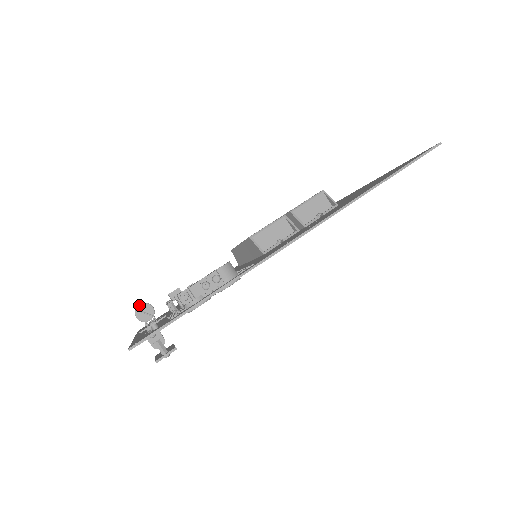
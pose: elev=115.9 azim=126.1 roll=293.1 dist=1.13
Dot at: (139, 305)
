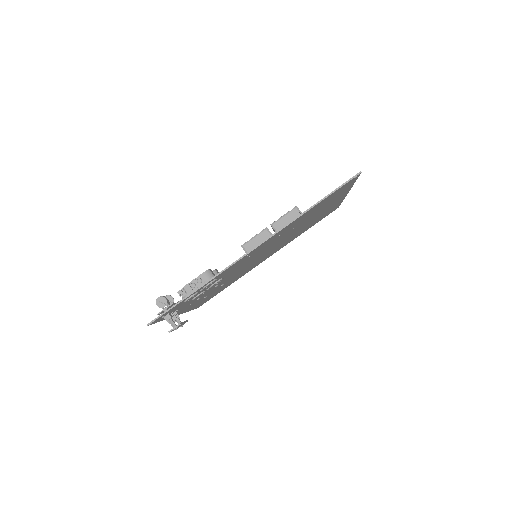
Dot at: (158, 298)
